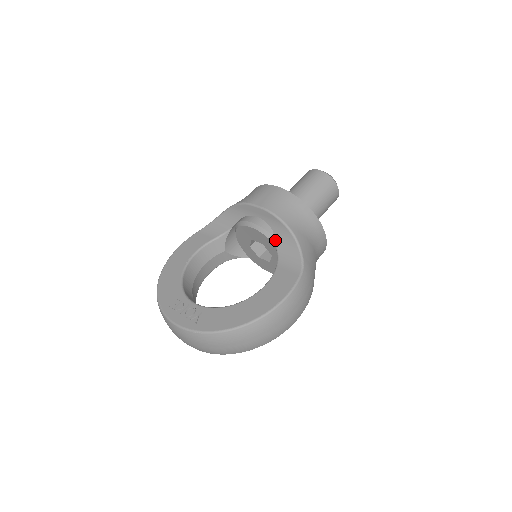
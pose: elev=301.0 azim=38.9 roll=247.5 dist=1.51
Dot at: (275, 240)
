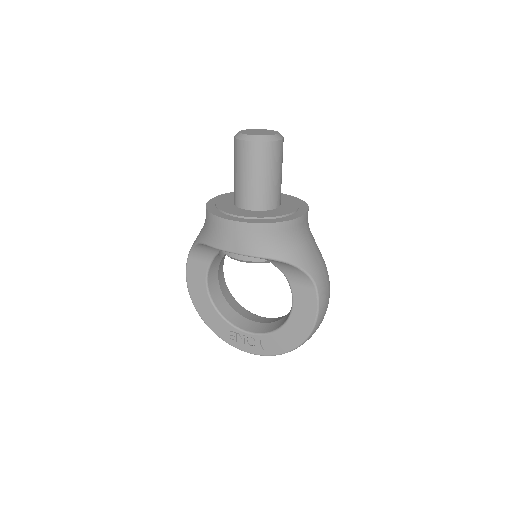
Dot at: (270, 261)
